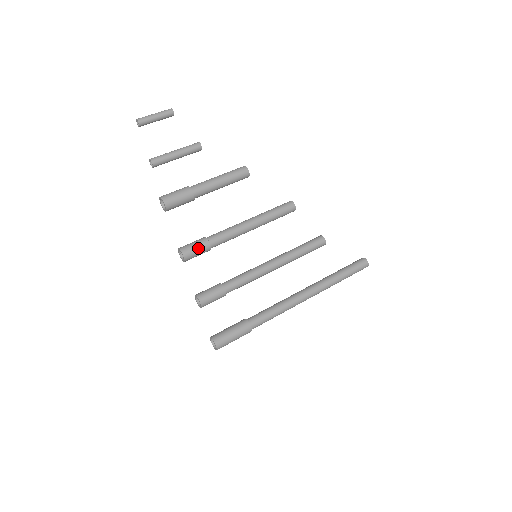
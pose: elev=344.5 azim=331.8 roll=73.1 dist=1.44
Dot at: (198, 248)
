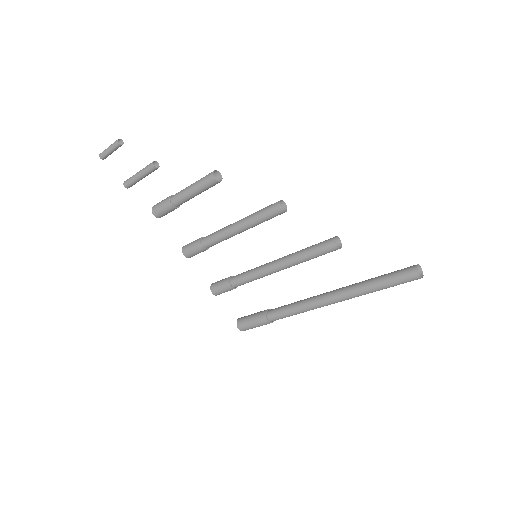
Dot at: (193, 249)
